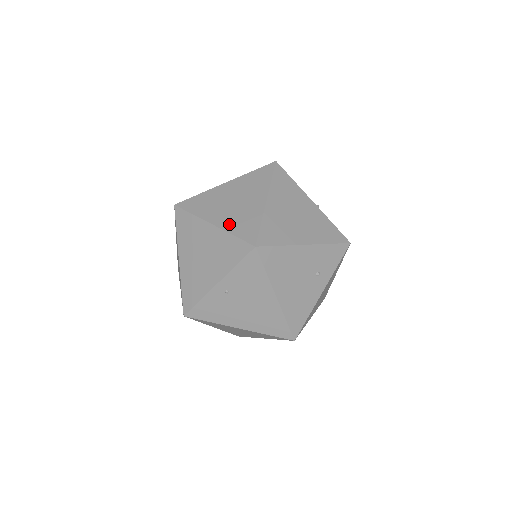
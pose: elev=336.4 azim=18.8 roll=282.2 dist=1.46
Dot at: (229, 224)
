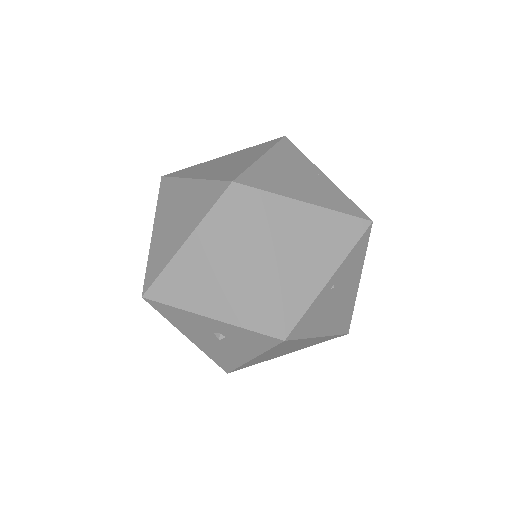
Dot at: (324, 201)
